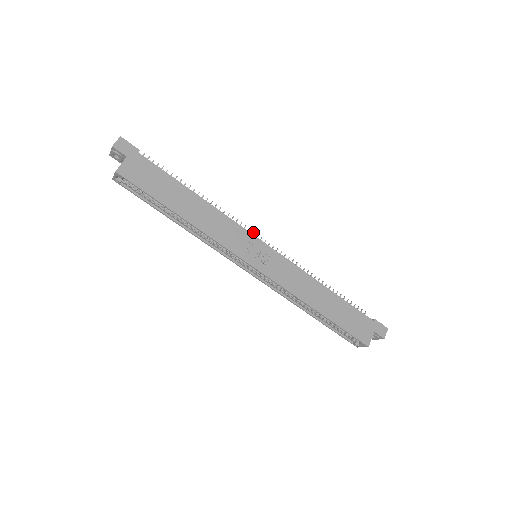
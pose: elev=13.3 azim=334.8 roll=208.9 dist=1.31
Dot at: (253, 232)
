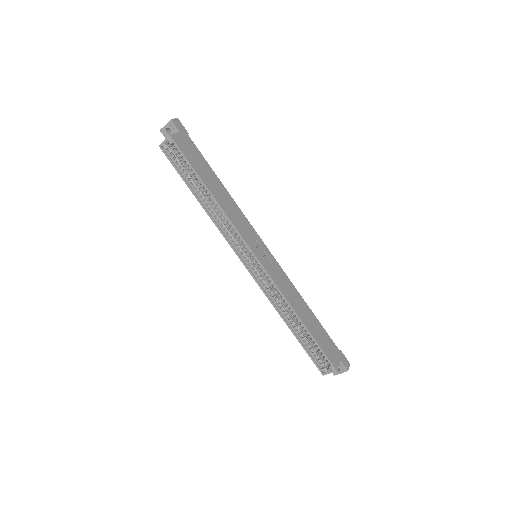
Dot at: occluded
